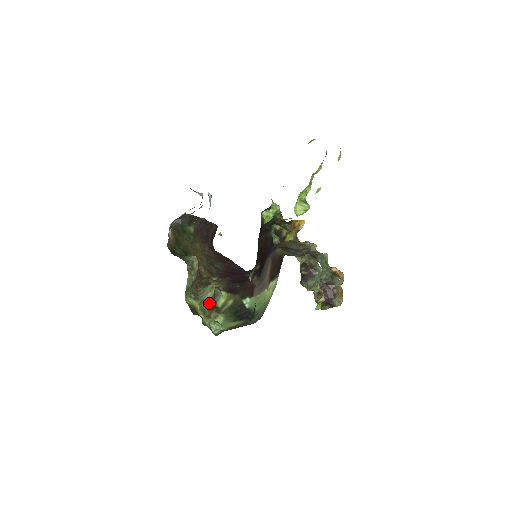
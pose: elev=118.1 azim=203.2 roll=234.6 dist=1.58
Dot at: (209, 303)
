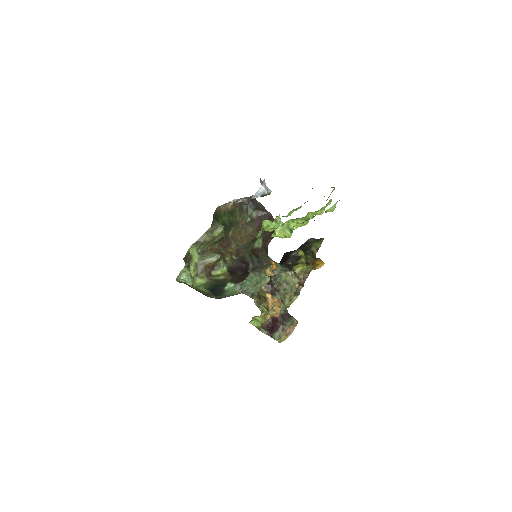
Dot at: (206, 265)
